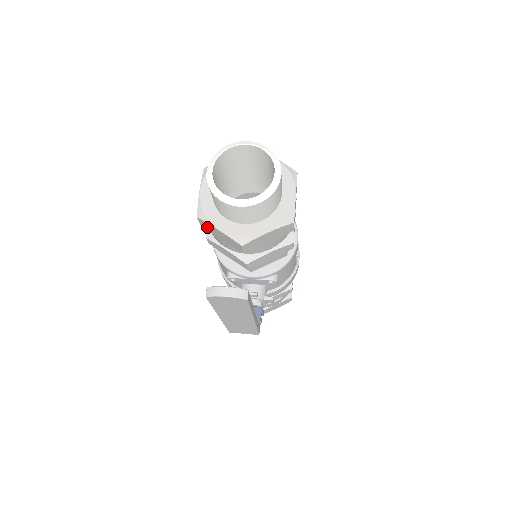
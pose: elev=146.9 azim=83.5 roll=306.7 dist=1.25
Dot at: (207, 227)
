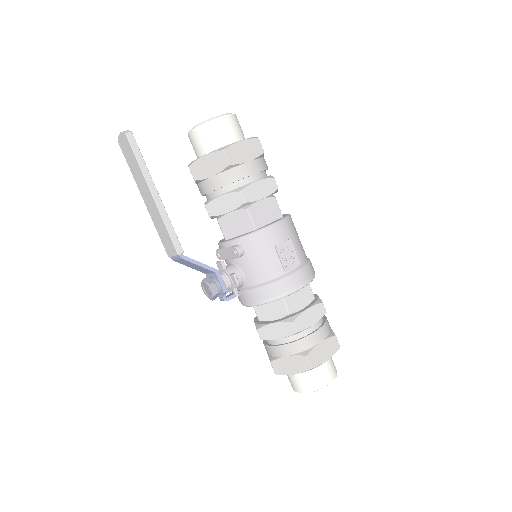
Dot at: occluded
